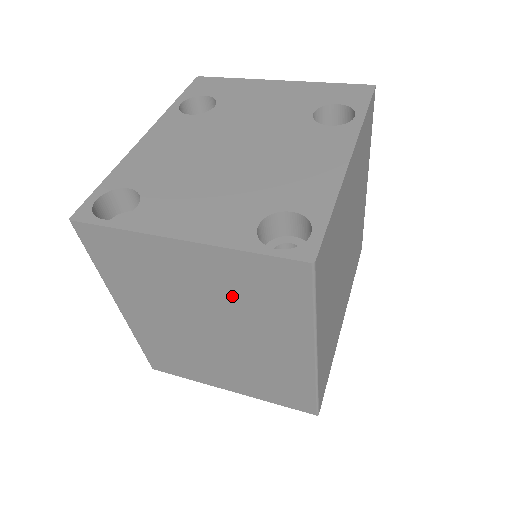
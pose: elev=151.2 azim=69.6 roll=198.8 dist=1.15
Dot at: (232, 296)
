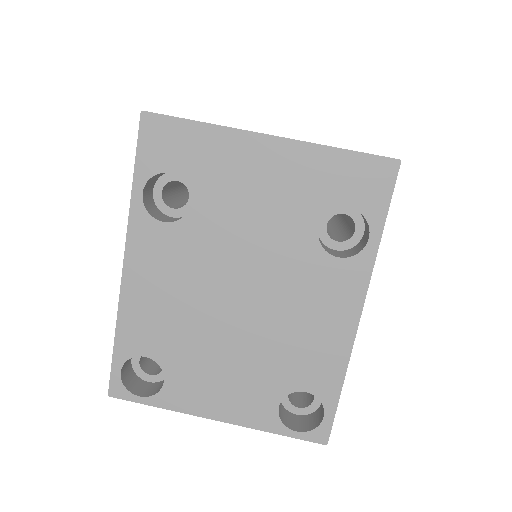
Dot at: occluded
